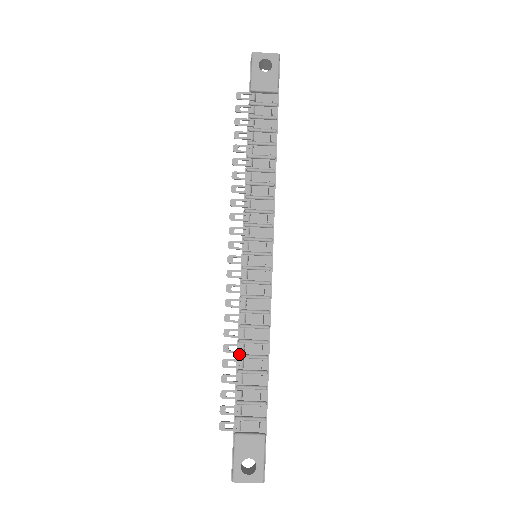
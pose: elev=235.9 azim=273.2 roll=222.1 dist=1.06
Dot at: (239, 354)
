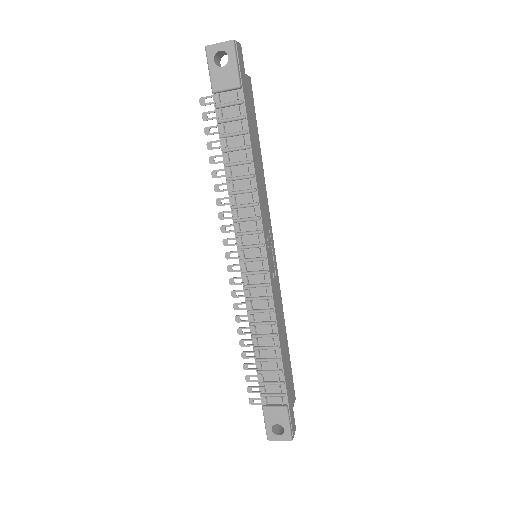
Dot at: (254, 347)
